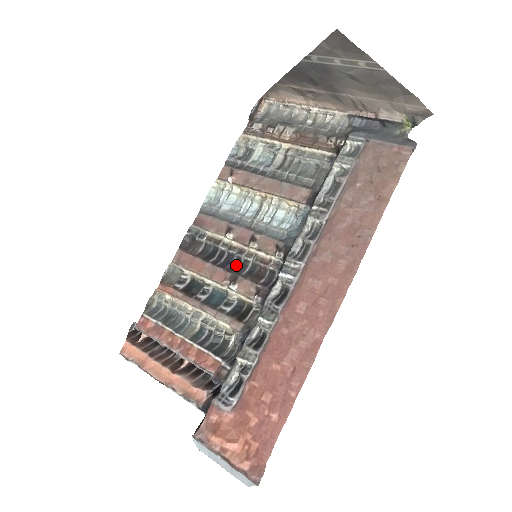
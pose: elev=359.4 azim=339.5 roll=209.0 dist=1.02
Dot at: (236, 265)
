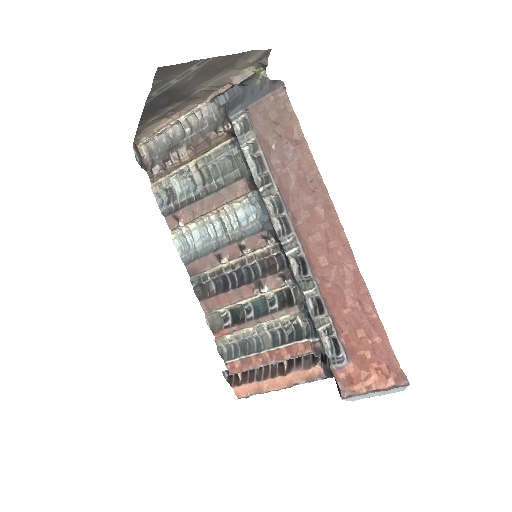
Dot at: (249, 274)
